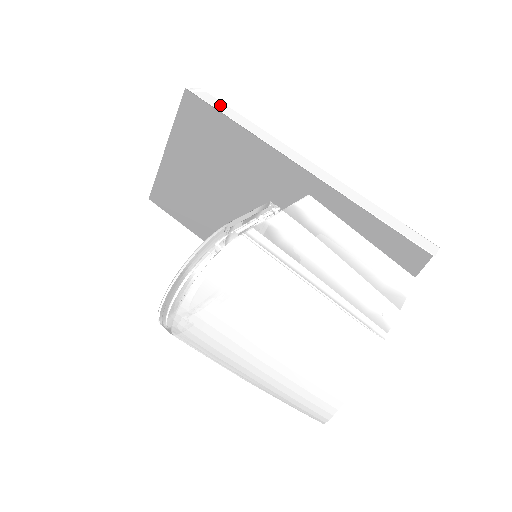
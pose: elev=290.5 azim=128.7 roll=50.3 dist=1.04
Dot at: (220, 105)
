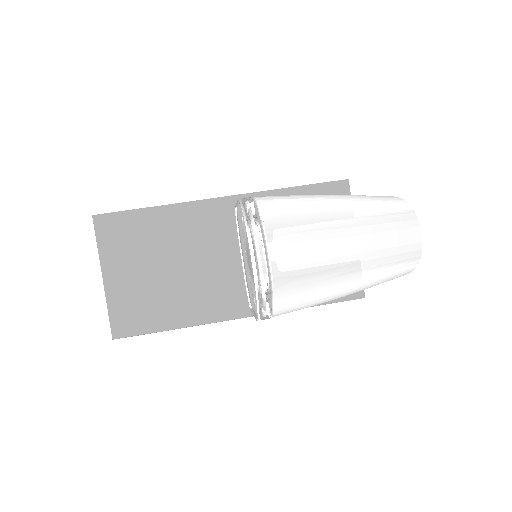
Dot at: occluded
